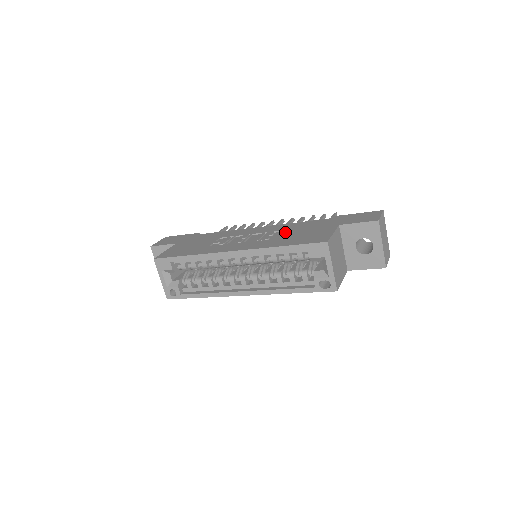
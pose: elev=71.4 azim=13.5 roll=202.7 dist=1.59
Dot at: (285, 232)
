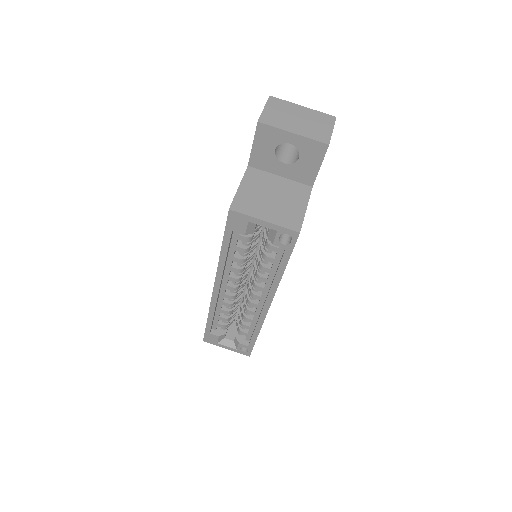
Dot at: occluded
